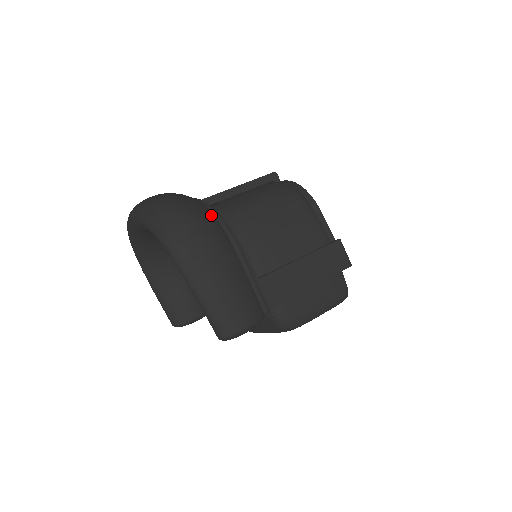
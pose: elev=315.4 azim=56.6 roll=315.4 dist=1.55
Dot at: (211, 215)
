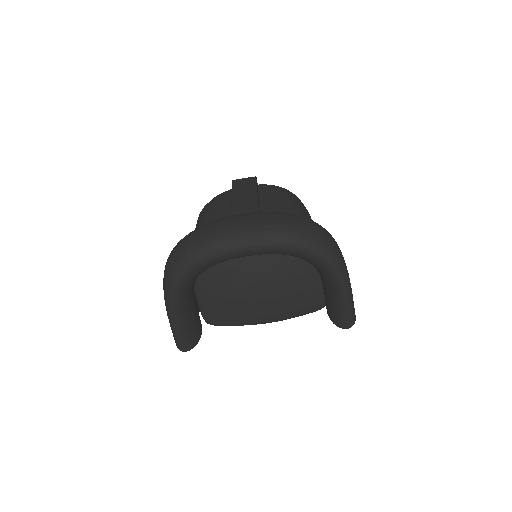
Dot at: occluded
